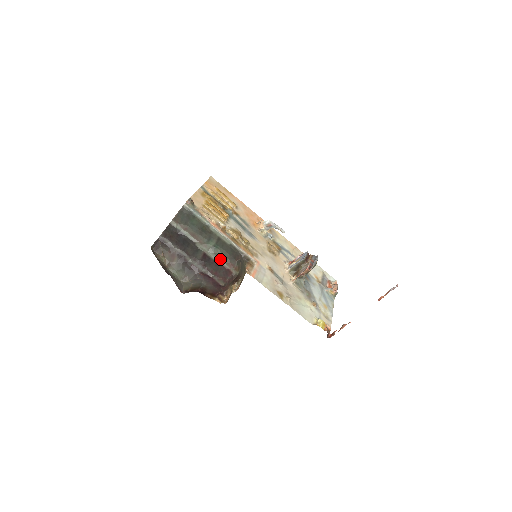
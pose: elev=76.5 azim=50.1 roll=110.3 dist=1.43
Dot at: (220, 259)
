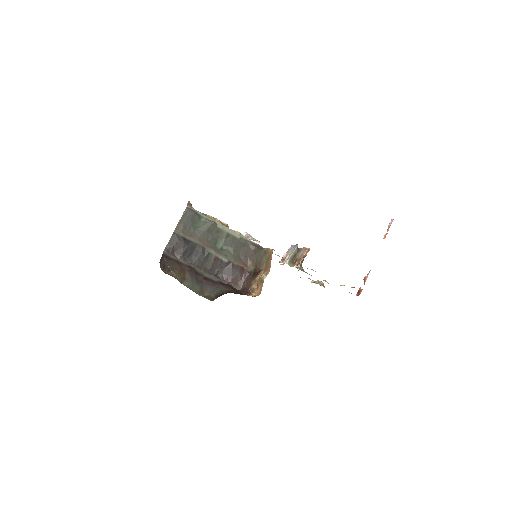
Dot at: (232, 259)
